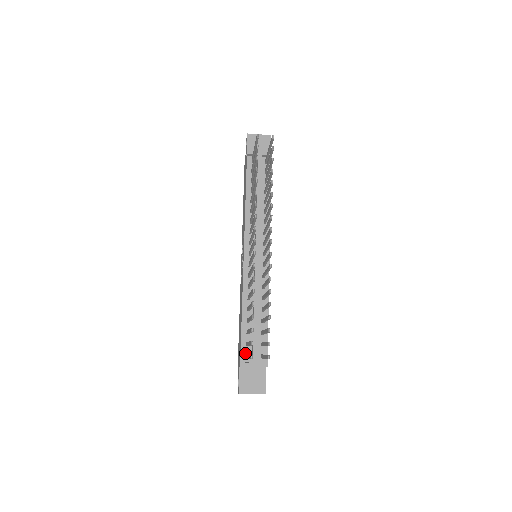
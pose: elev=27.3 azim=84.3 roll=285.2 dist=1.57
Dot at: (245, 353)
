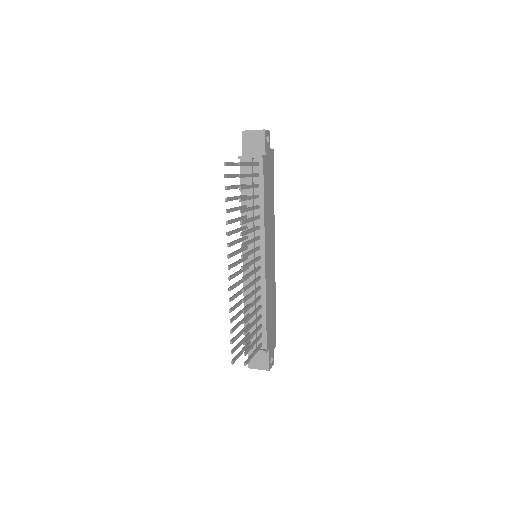
Dot at: occluded
